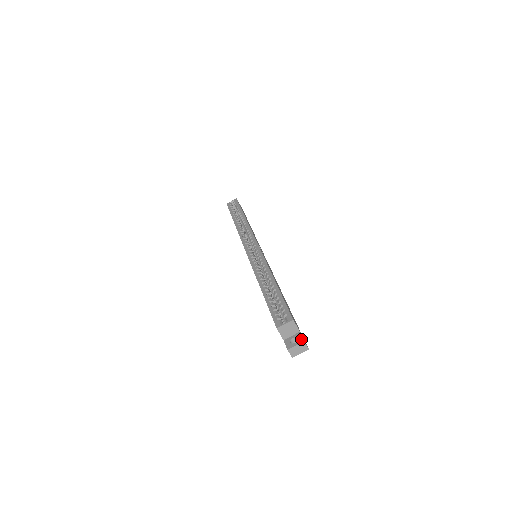
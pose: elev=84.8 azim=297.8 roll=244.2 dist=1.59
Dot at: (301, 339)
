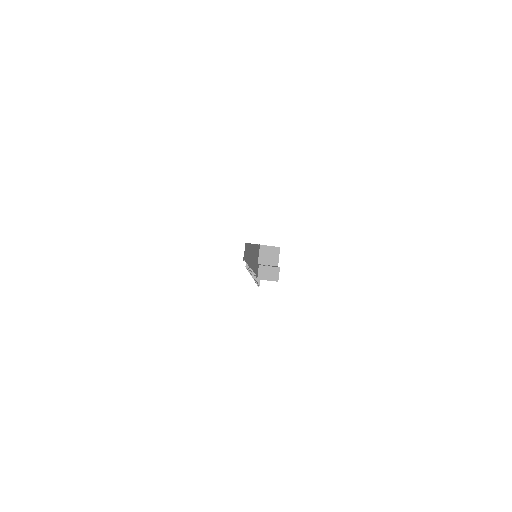
Dot at: occluded
